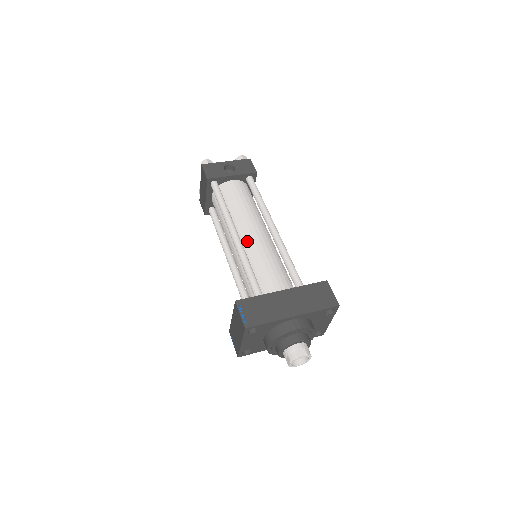
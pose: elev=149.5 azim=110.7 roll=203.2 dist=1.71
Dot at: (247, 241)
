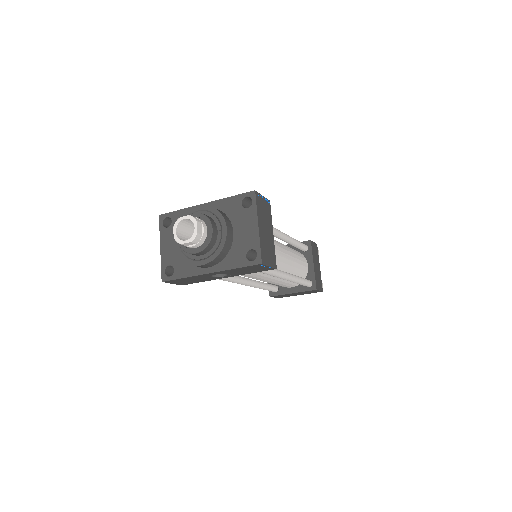
Dot at: occluded
